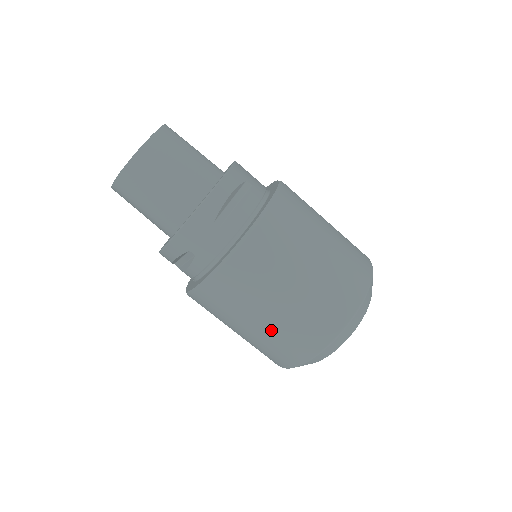
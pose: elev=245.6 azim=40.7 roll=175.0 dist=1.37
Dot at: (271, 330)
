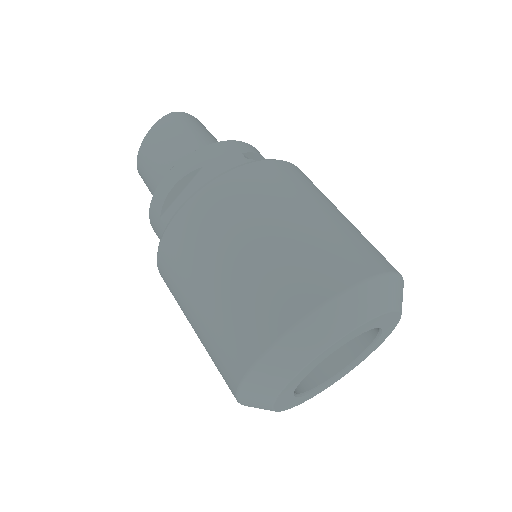
Dot at: occluded
